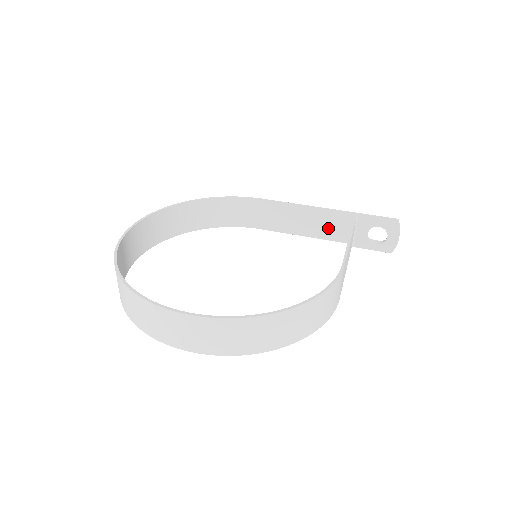
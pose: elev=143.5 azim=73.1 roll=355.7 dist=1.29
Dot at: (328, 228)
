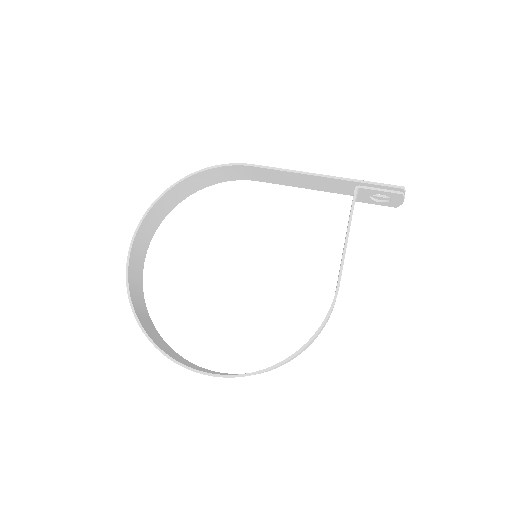
Dot at: (328, 186)
